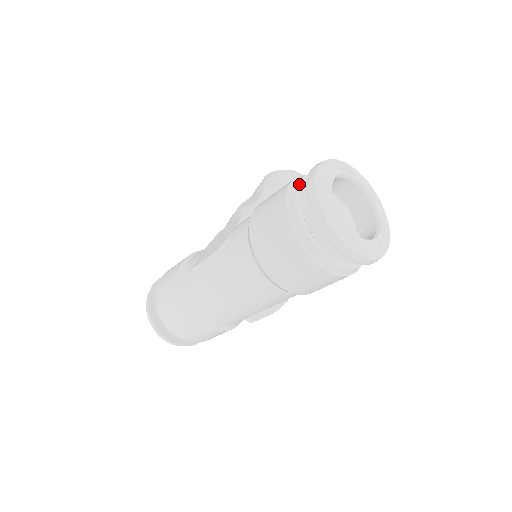
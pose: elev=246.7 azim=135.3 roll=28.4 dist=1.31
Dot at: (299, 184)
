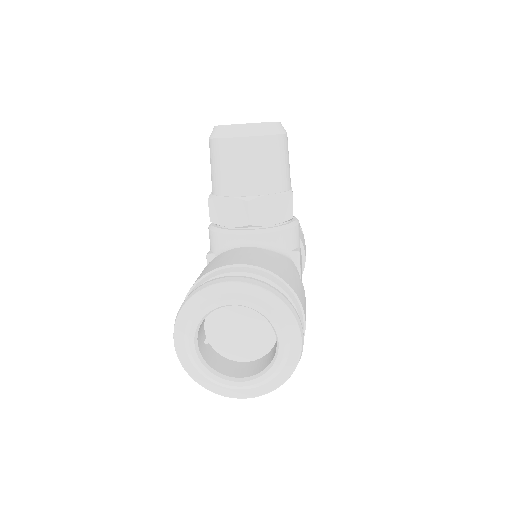
Dot at: occluded
